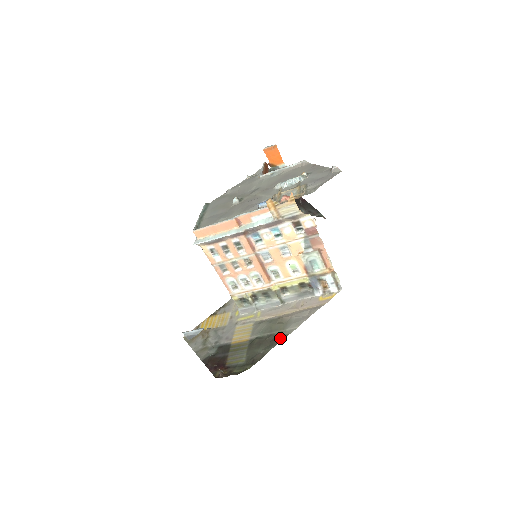
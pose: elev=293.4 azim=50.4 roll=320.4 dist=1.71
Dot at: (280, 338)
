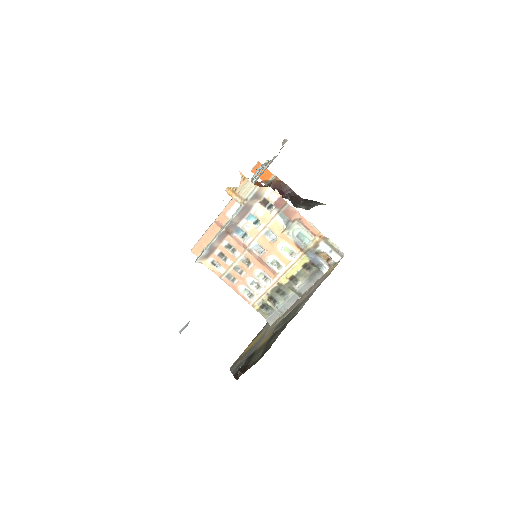
Dot at: occluded
